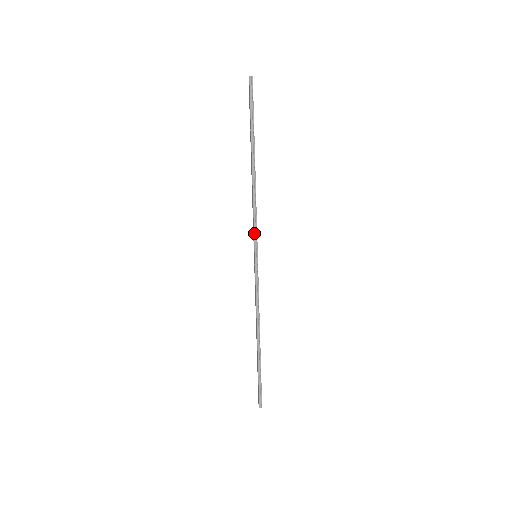
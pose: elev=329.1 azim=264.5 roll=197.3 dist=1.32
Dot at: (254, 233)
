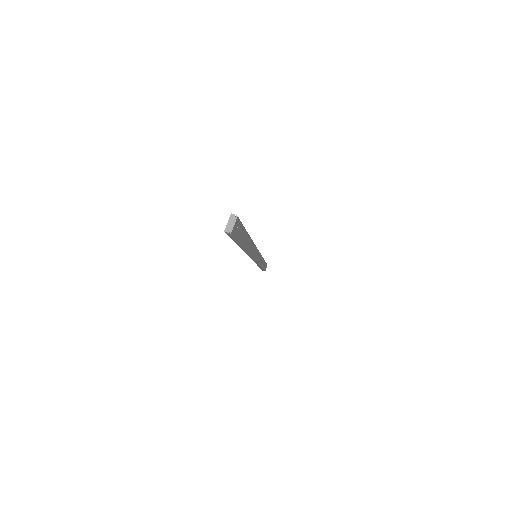
Dot at: occluded
